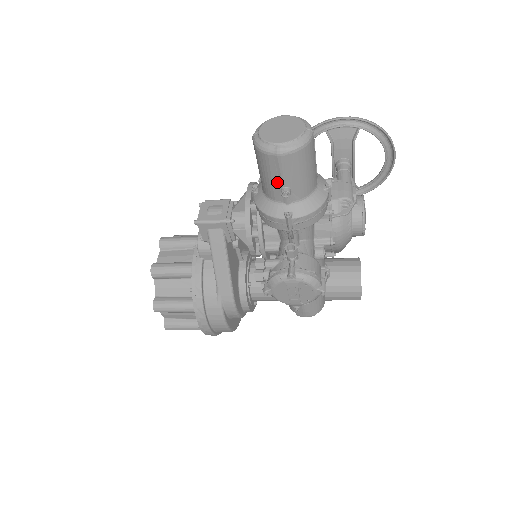
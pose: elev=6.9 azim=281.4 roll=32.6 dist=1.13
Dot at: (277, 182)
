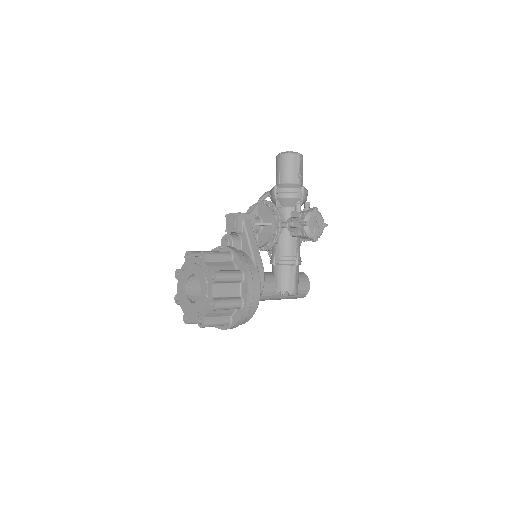
Dot at: (296, 170)
